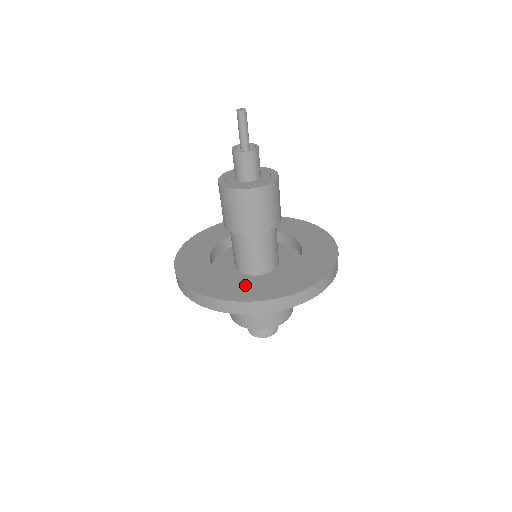
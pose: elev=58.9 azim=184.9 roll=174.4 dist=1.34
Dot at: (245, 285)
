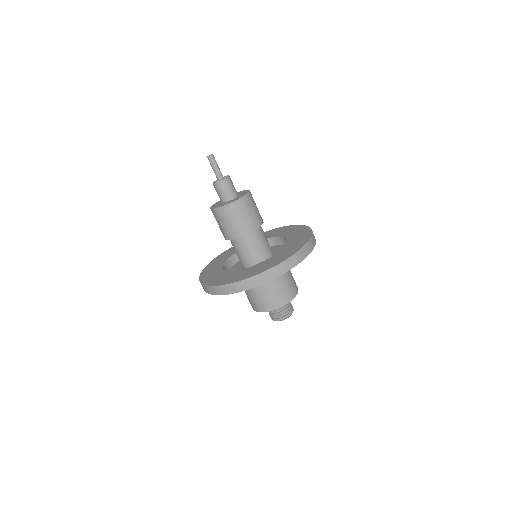
Dot at: (219, 275)
